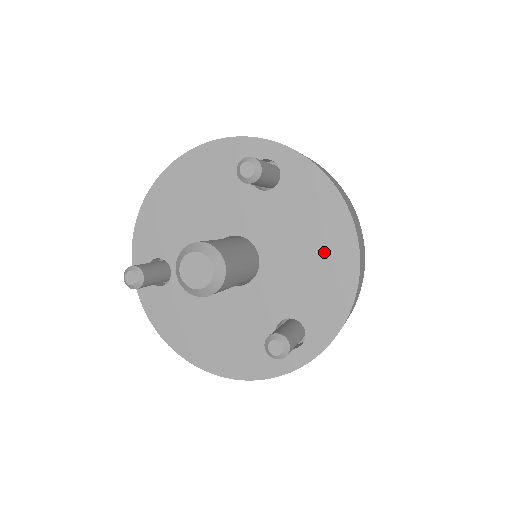
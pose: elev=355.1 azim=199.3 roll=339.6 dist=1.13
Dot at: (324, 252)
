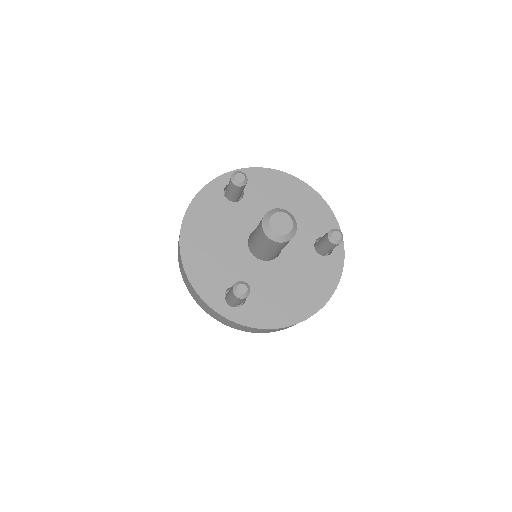
Dot at: (294, 198)
